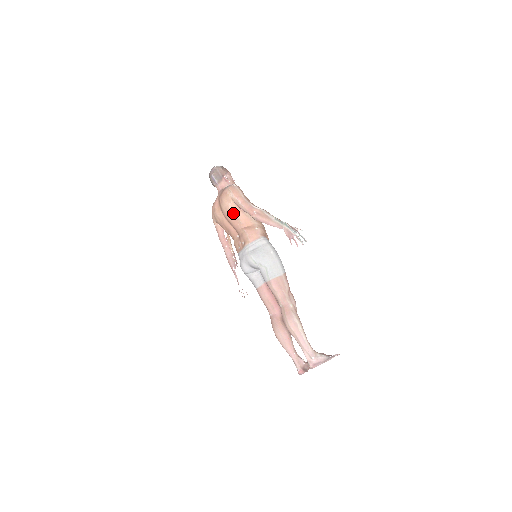
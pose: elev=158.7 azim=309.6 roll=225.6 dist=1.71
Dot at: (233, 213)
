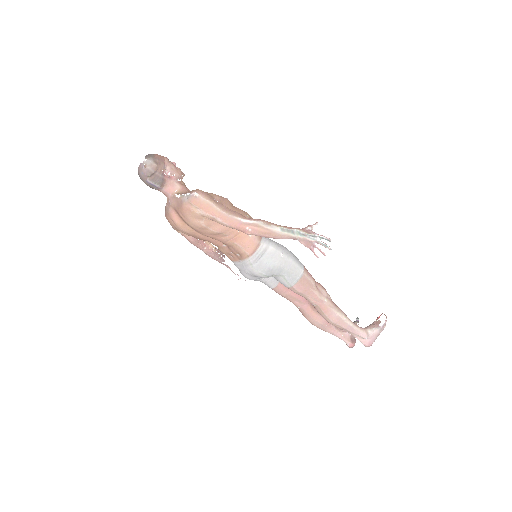
Dot at: (211, 230)
